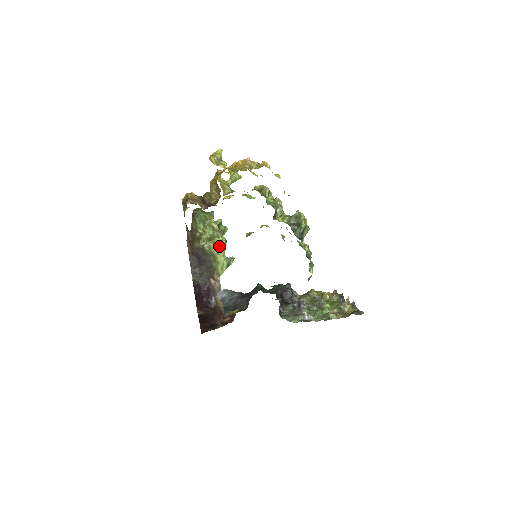
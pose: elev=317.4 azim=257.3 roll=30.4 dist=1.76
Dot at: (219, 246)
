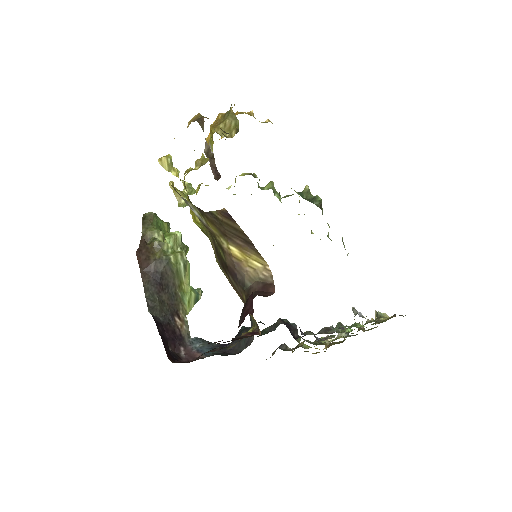
Dot at: (186, 263)
